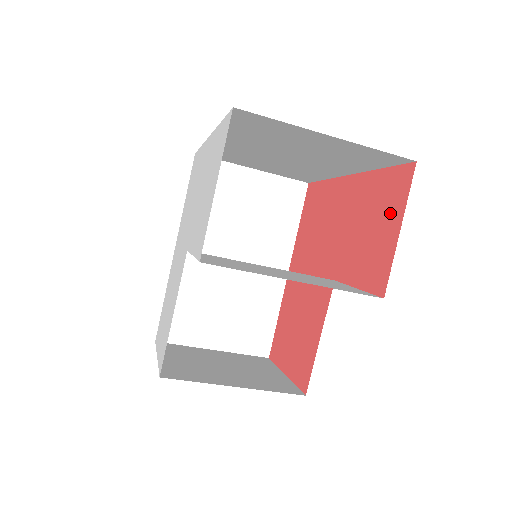
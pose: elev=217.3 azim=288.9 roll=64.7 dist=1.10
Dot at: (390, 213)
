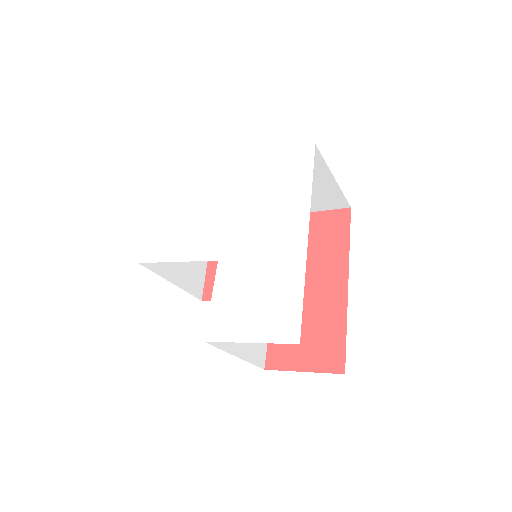
Dot at: (314, 356)
